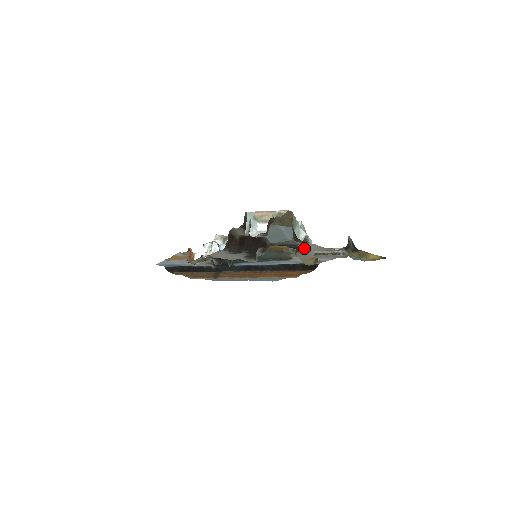
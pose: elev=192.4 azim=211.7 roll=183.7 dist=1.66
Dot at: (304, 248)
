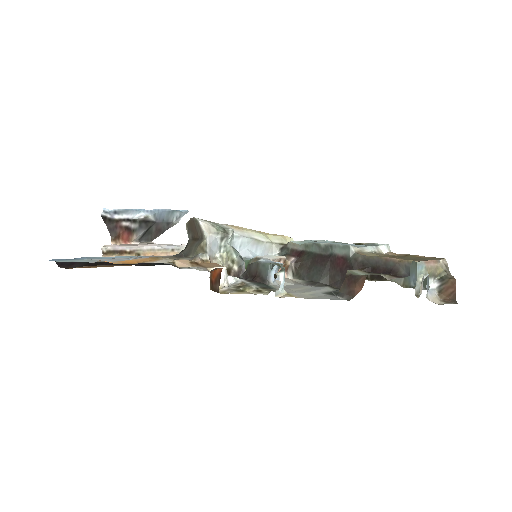
Dot at: (406, 286)
